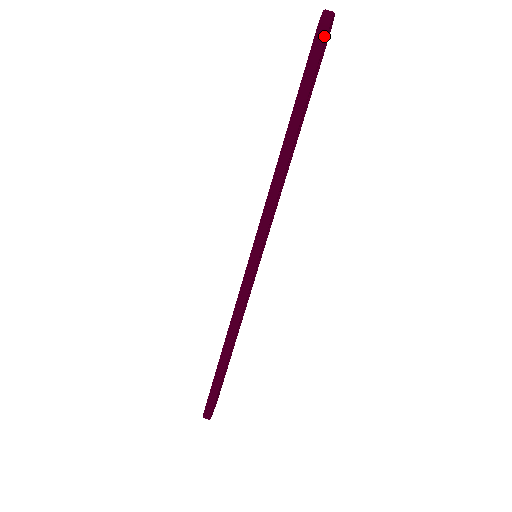
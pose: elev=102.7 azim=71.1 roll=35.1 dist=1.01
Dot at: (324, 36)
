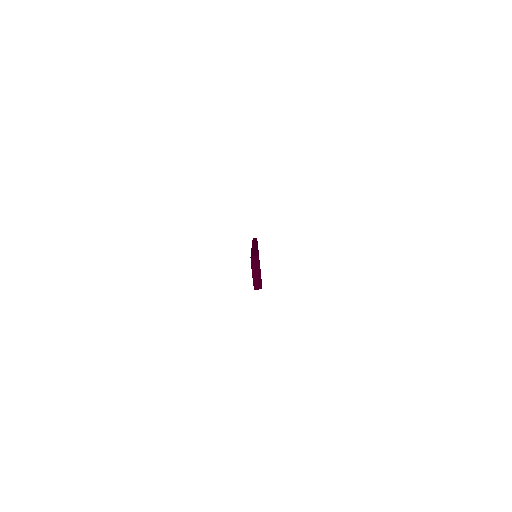
Dot at: occluded
